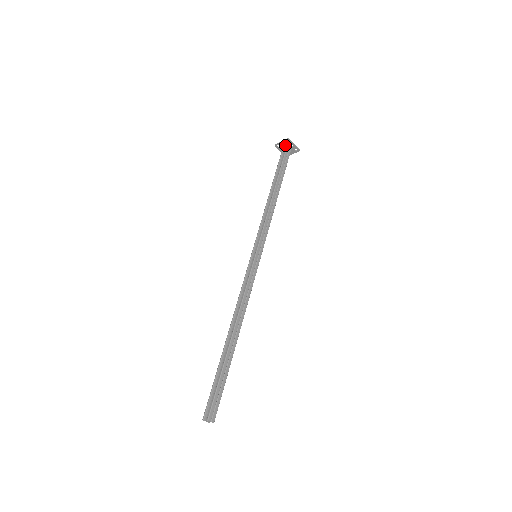
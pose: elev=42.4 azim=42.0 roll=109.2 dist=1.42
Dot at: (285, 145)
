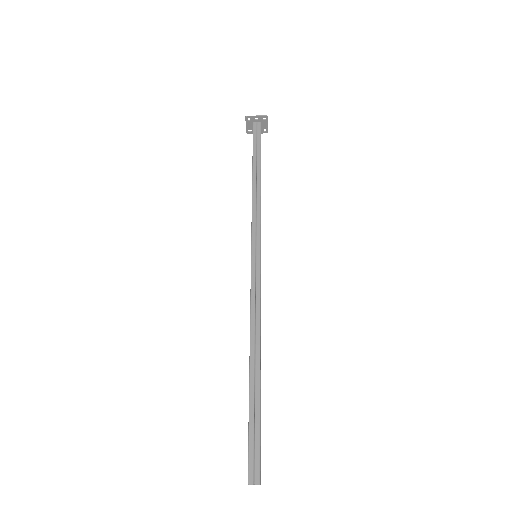
Dot at: (252, 124)
